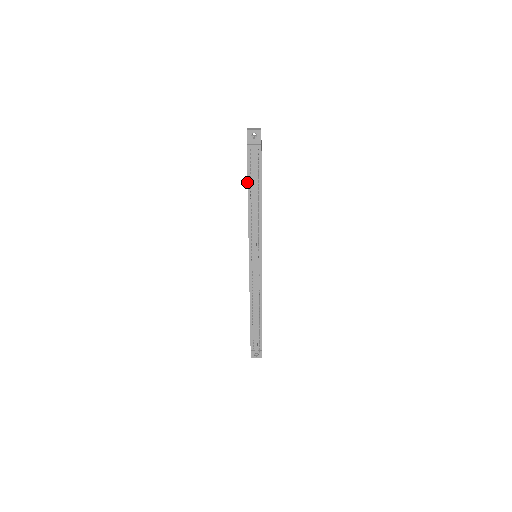
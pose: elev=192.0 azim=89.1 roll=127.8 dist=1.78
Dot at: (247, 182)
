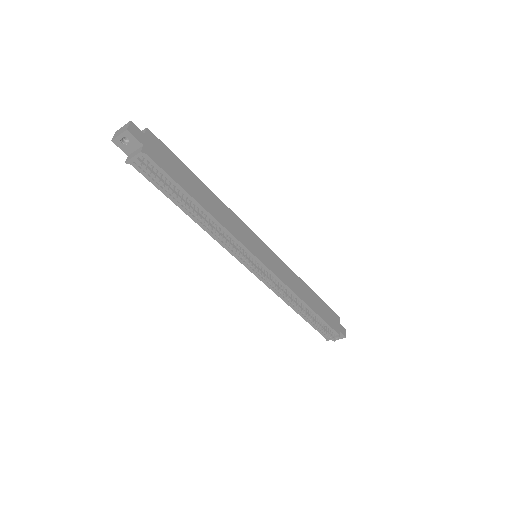
Dot at: occluded
